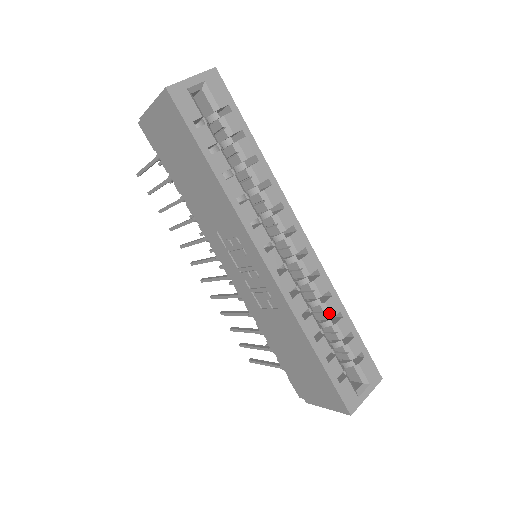
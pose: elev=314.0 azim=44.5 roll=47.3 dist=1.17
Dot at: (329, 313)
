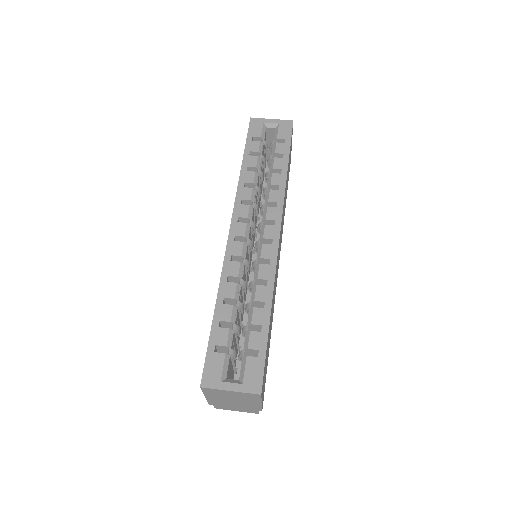
Dot at: (254, 296)
